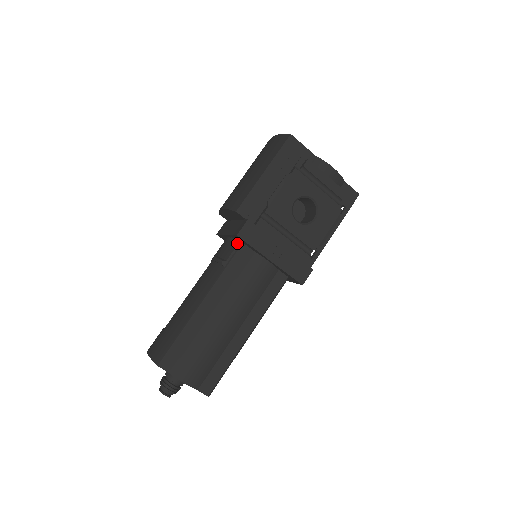
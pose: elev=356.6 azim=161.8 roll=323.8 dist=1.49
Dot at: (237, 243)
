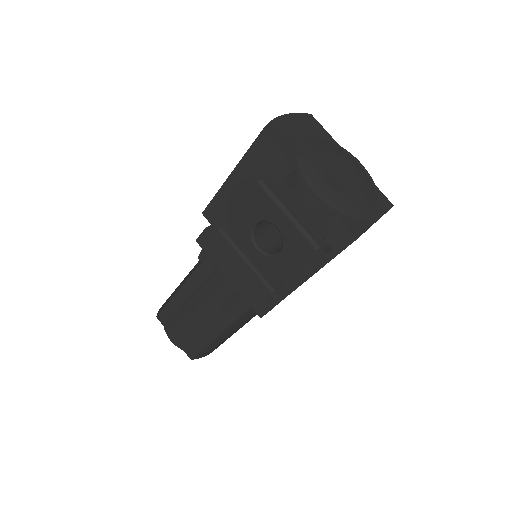
Dot at: occluded
